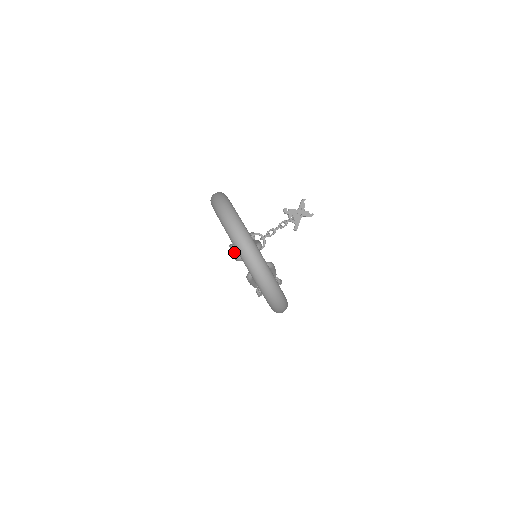
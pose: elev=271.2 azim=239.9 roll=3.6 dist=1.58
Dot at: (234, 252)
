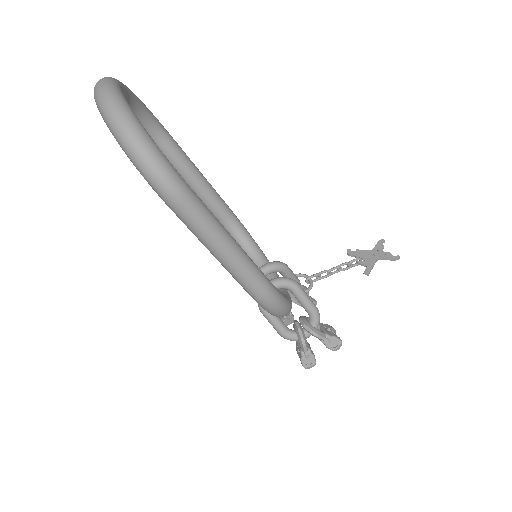
Dot at: occluded
